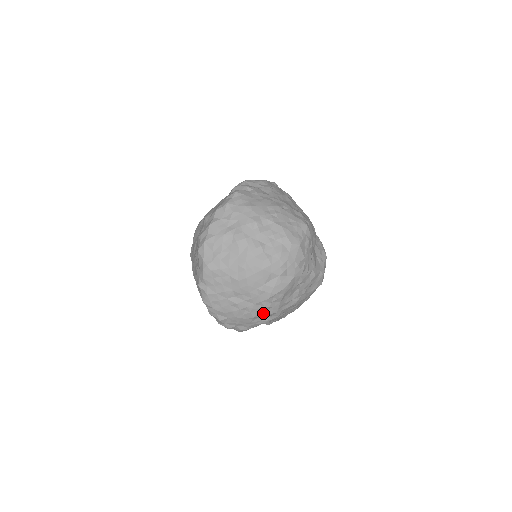
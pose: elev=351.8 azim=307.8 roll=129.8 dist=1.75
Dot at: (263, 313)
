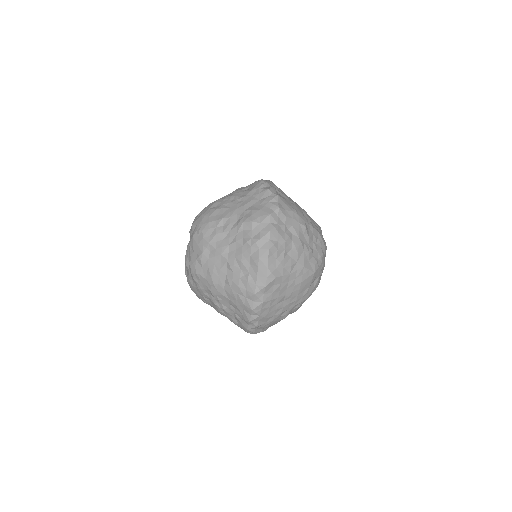
Dot at: (291, 312)
